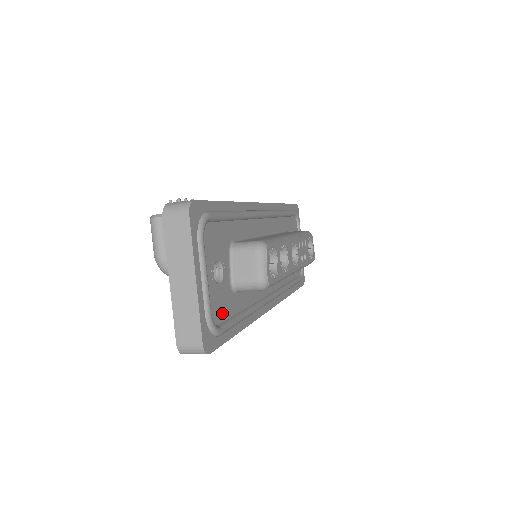
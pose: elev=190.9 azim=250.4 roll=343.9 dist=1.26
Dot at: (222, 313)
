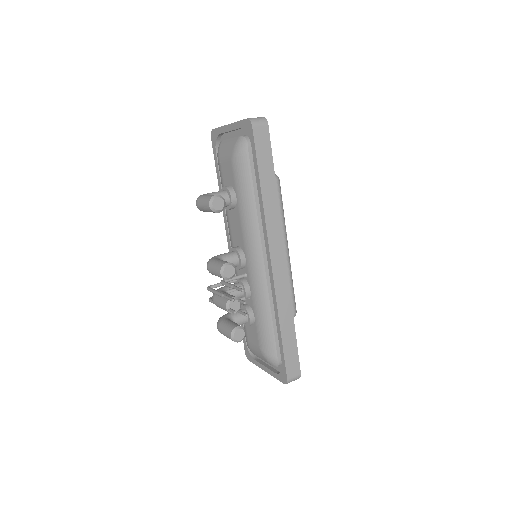
Dot at: occluded
